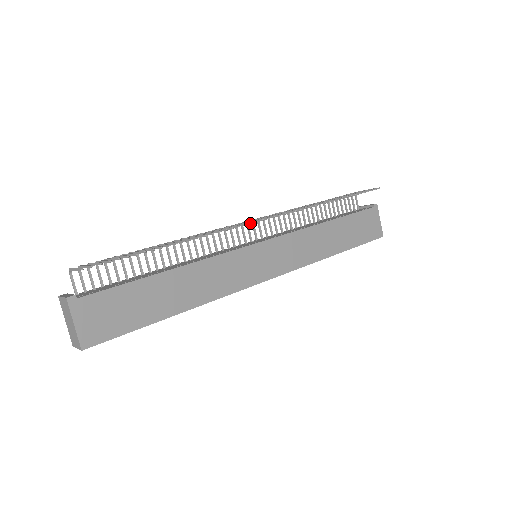
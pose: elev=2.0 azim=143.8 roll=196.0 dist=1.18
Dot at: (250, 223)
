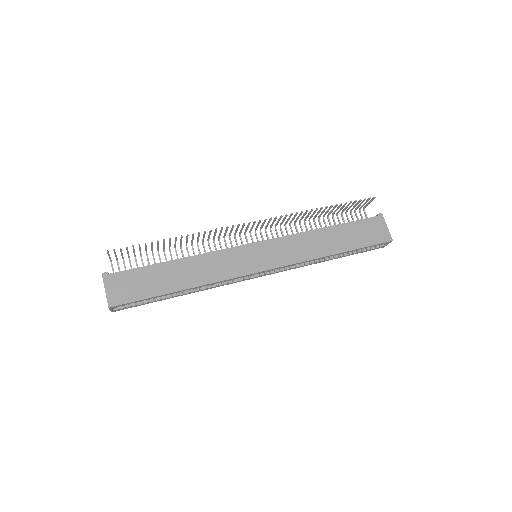
Dot at: (238, 225)
